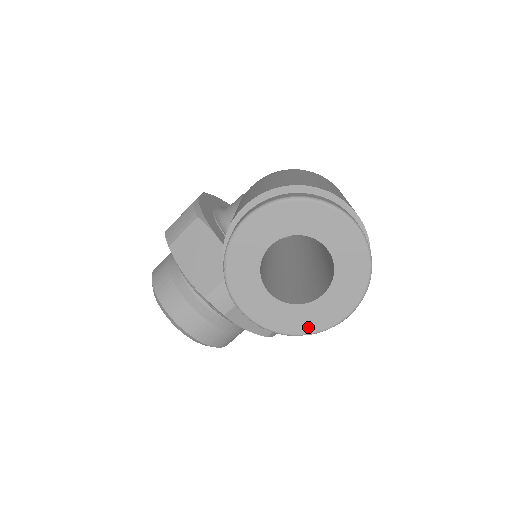
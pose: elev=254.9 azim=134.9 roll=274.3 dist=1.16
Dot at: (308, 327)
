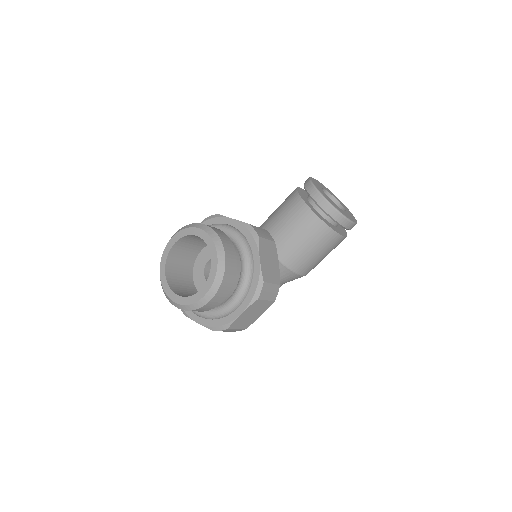
Dot at: (341, 212)
